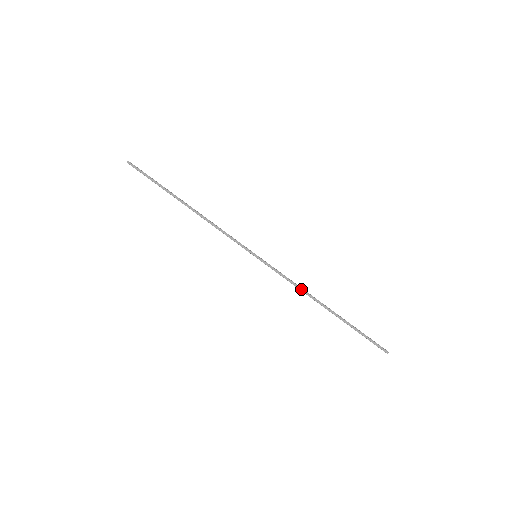
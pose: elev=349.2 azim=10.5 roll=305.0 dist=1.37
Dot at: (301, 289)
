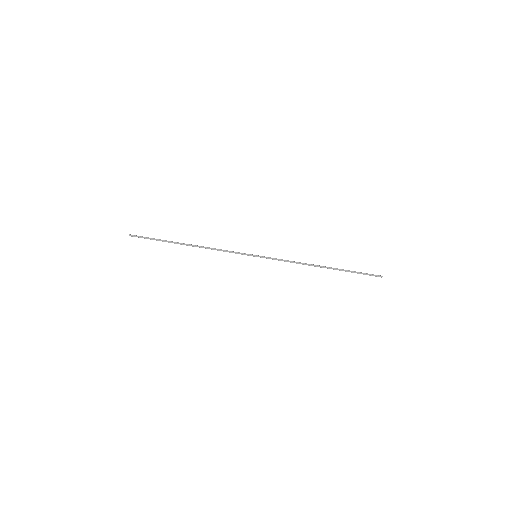
Dot at: (299, 263)
